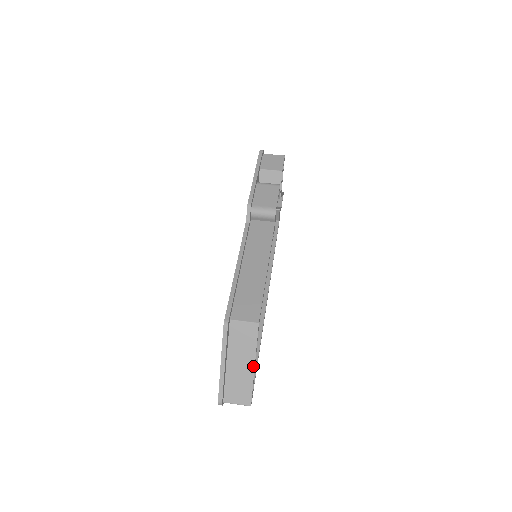
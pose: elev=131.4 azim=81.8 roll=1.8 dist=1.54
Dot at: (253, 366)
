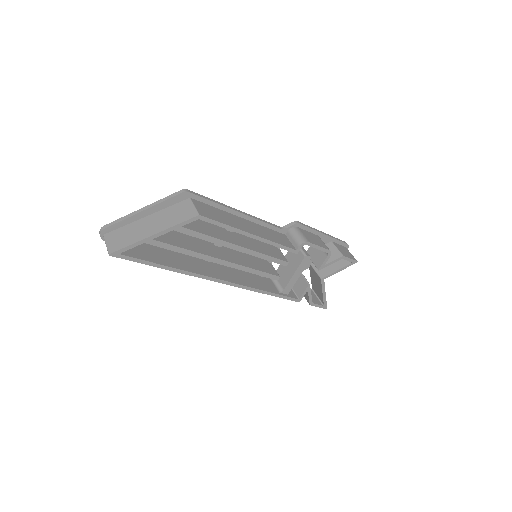
Dot at: (154, 233)
